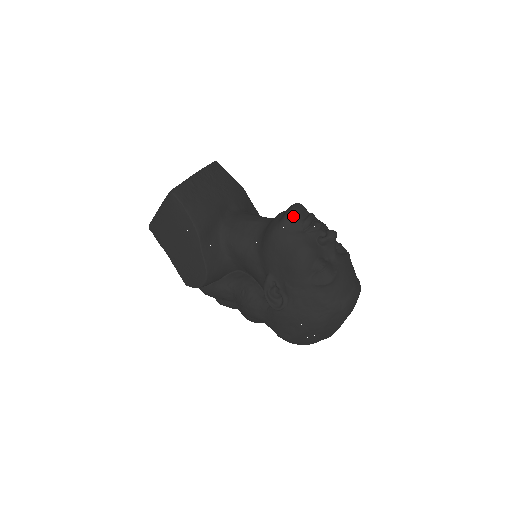
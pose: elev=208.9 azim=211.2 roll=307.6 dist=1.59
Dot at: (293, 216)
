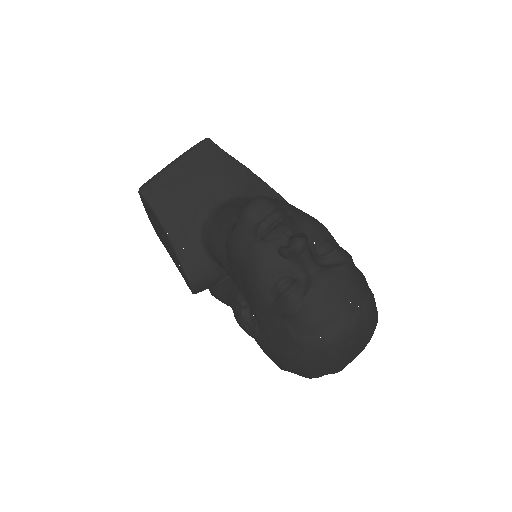
Dot at: (245, 218)
